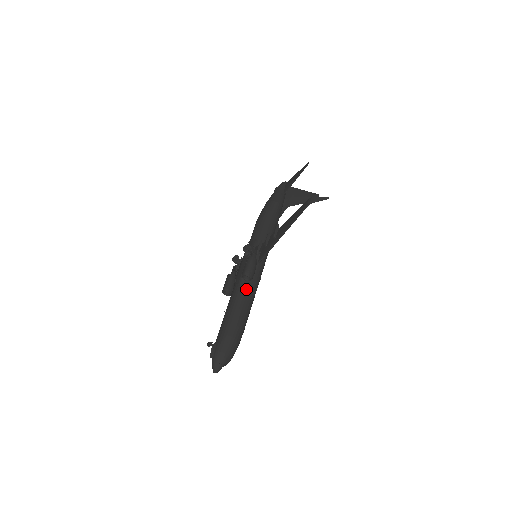
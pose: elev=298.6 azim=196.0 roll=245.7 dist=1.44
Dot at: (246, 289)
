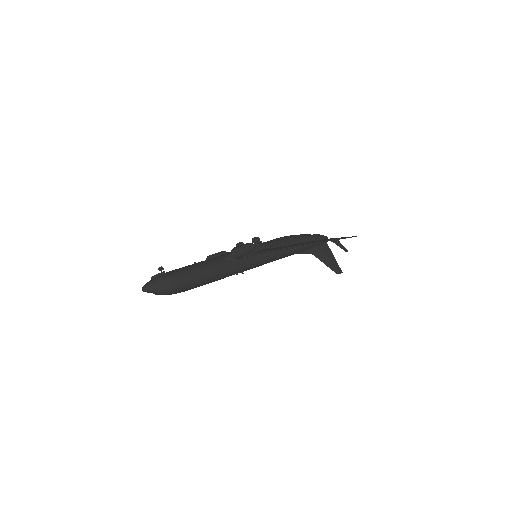
Dot at: (226, 264)
